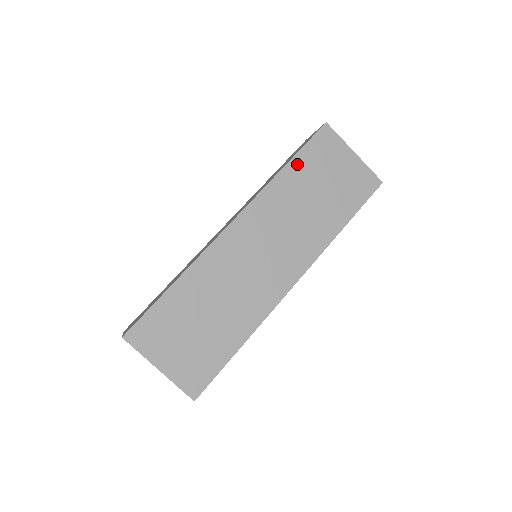
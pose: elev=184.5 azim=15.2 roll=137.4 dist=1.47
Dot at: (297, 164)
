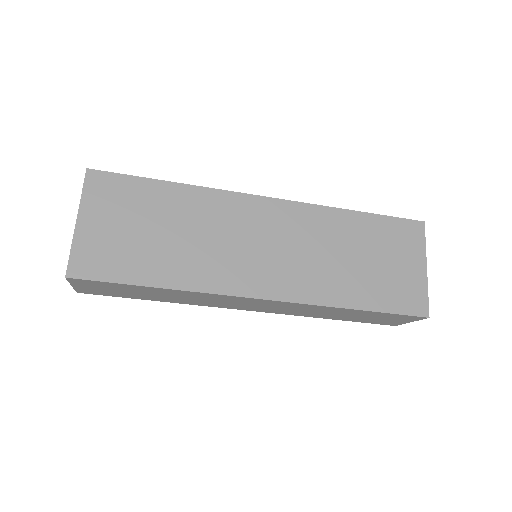
Dot at: (367, 221)
